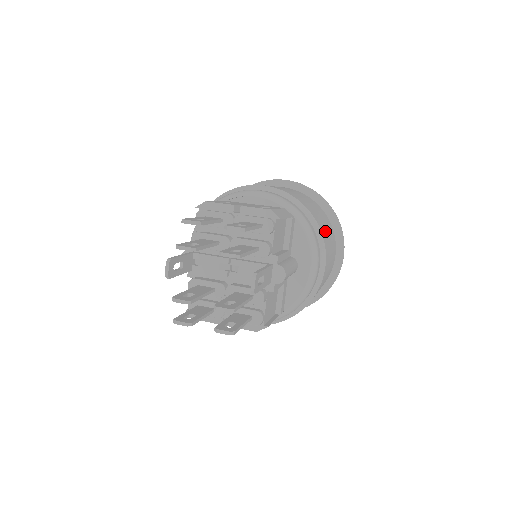
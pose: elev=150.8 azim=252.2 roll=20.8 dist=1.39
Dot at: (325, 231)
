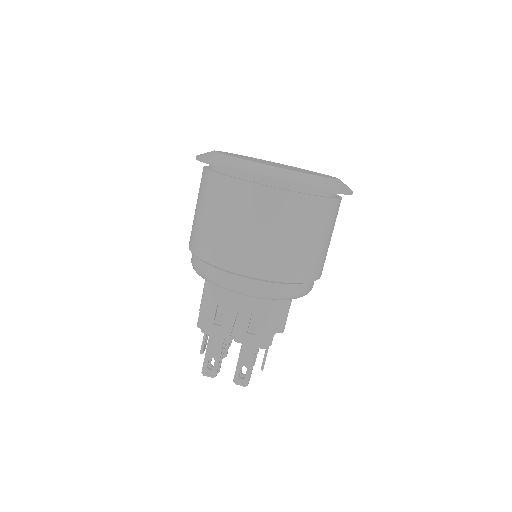
Dot at: (320, 257)
